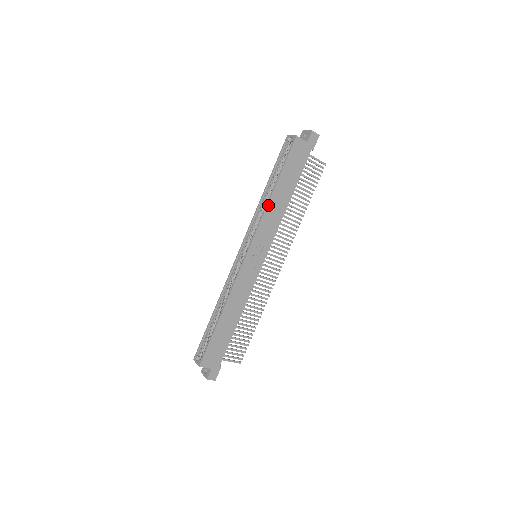
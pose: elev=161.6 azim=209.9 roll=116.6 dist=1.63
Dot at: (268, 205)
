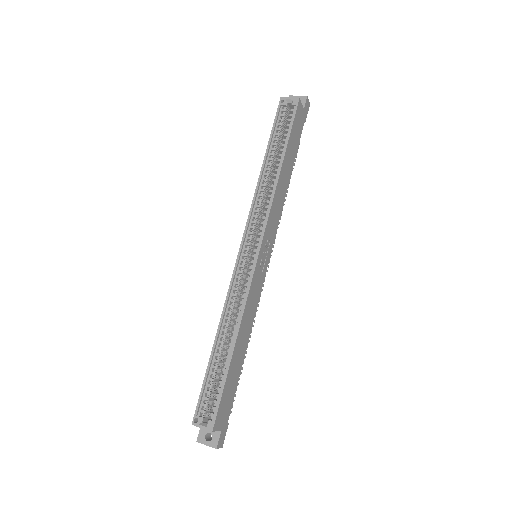
Dot at: (277, 184)
